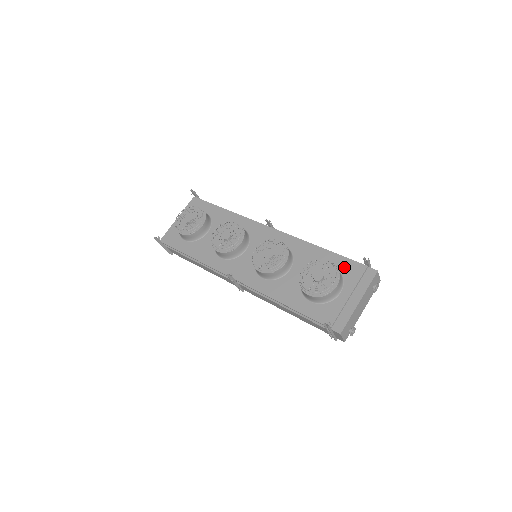
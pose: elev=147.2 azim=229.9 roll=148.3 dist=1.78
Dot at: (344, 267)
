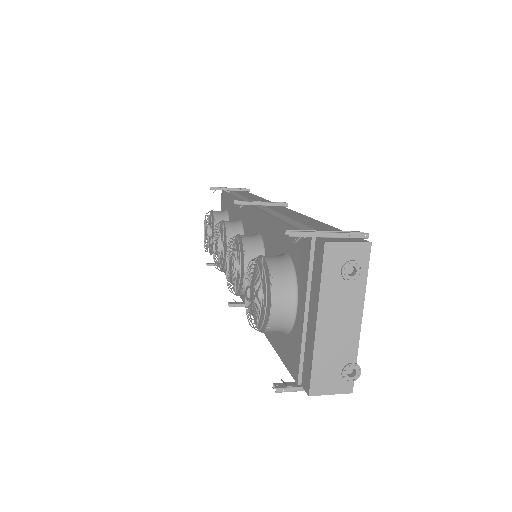
Dot at: (294, 251)
